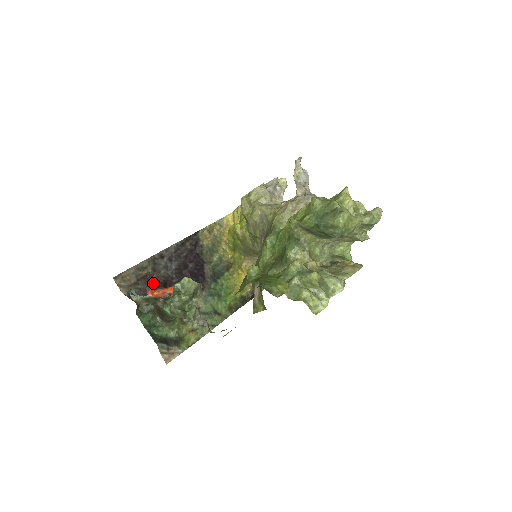
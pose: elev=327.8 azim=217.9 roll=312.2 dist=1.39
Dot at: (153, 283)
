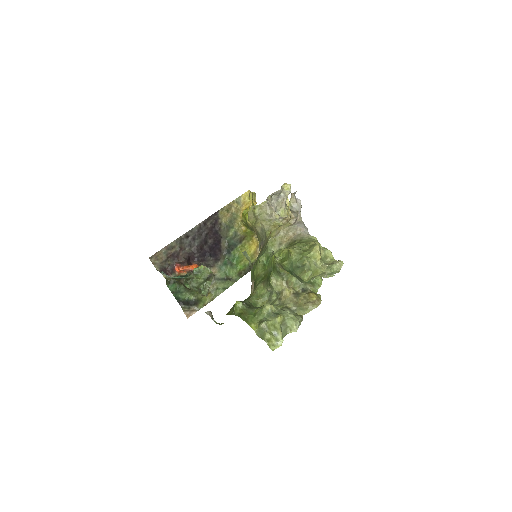
Dot at: (179, 259)
